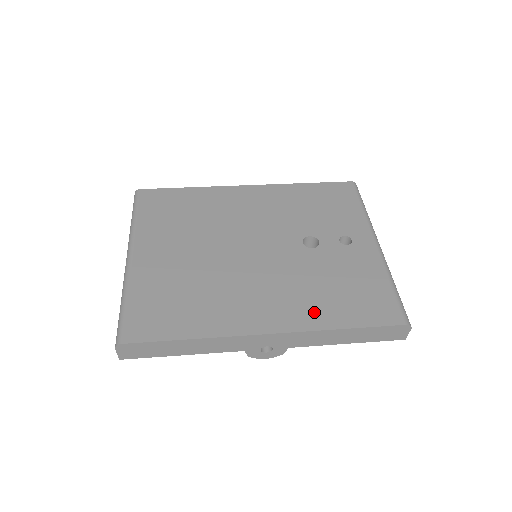
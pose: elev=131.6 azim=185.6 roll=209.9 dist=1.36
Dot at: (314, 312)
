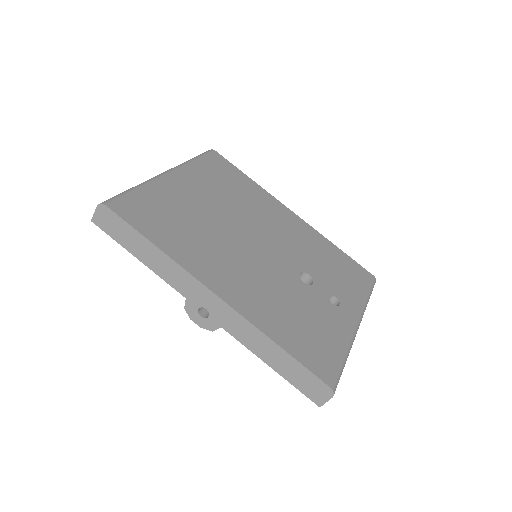
Dot at: (265, 315)
